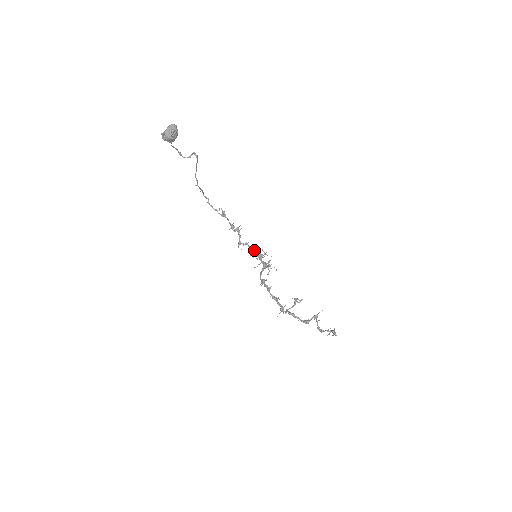
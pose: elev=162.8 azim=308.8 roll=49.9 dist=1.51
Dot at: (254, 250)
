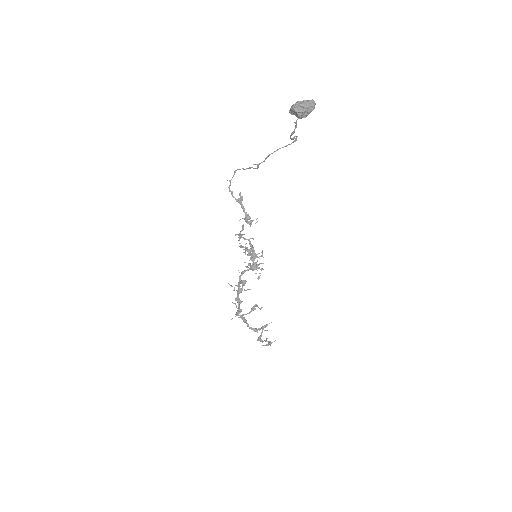
Dot at: (253, 248)
